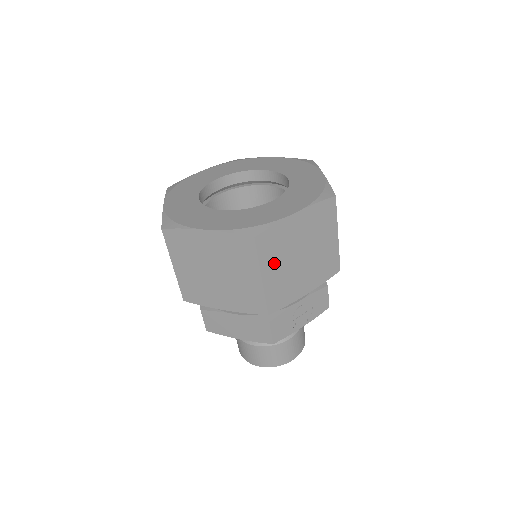
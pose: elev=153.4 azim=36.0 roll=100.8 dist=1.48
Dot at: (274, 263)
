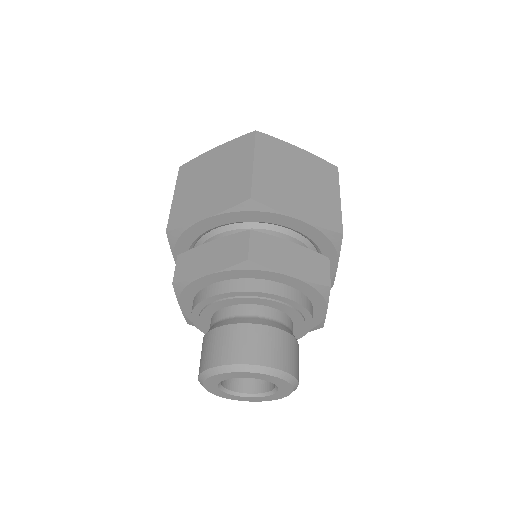
Dot at: occluded
